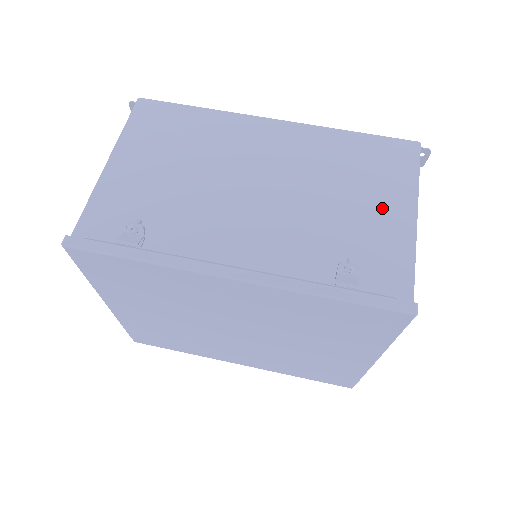
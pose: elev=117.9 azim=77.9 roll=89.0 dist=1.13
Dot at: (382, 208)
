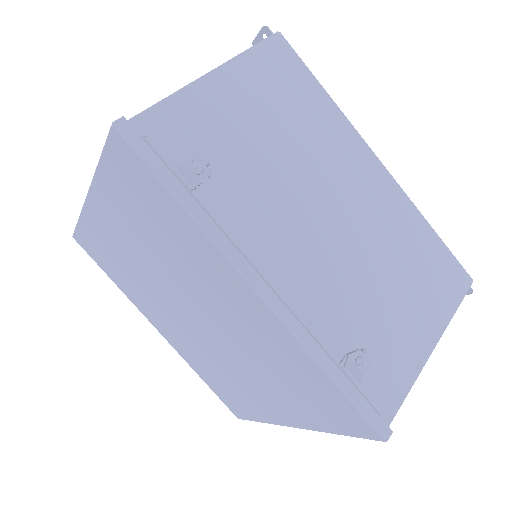
Dot at: (414, 319)
